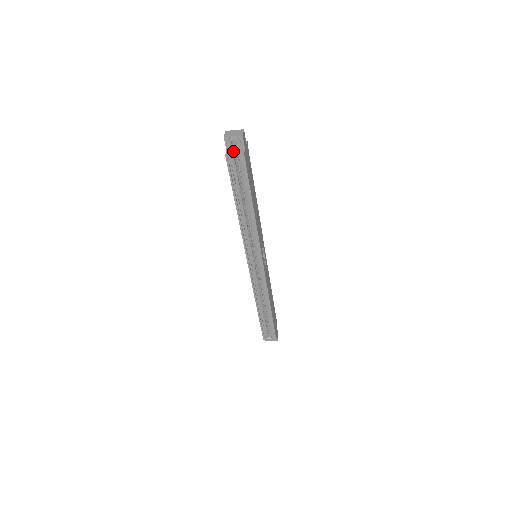
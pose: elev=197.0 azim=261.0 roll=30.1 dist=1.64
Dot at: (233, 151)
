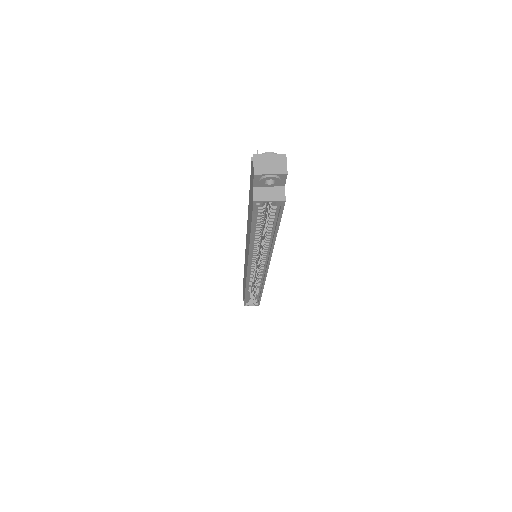
Dot at: (265, 190)
